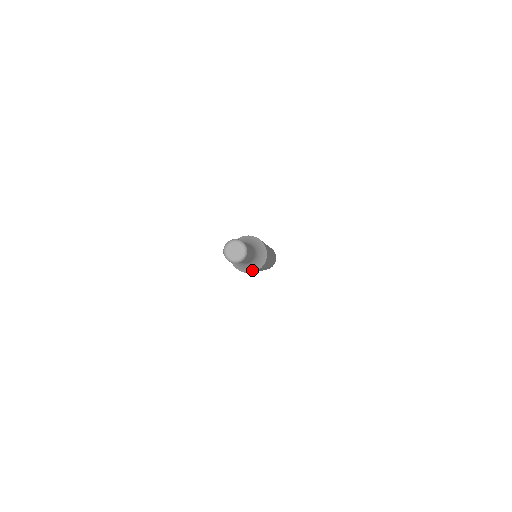
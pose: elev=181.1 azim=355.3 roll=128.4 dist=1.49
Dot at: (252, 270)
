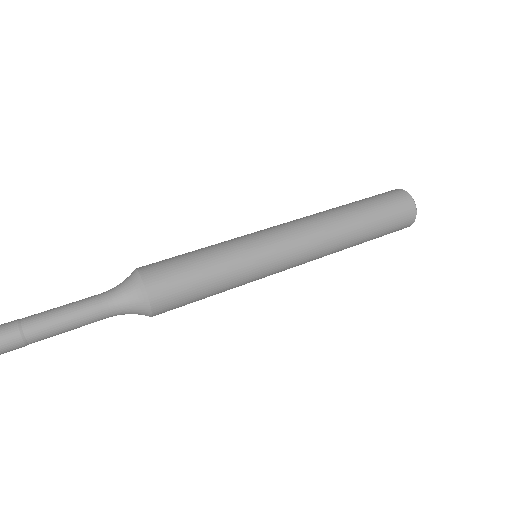
Dot at: (146, 315)
